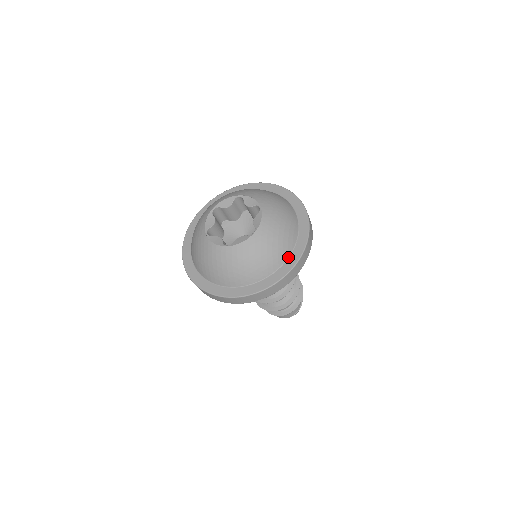
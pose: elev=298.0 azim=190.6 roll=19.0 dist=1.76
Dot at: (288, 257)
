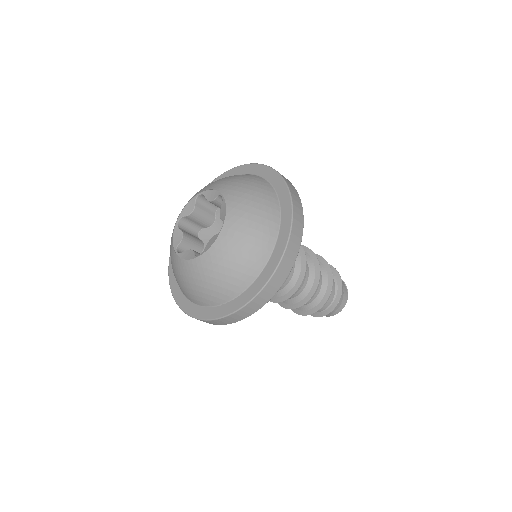
Dot at: (266, 181)
